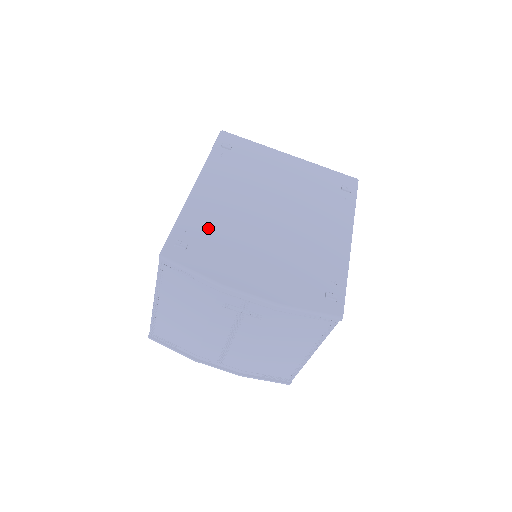
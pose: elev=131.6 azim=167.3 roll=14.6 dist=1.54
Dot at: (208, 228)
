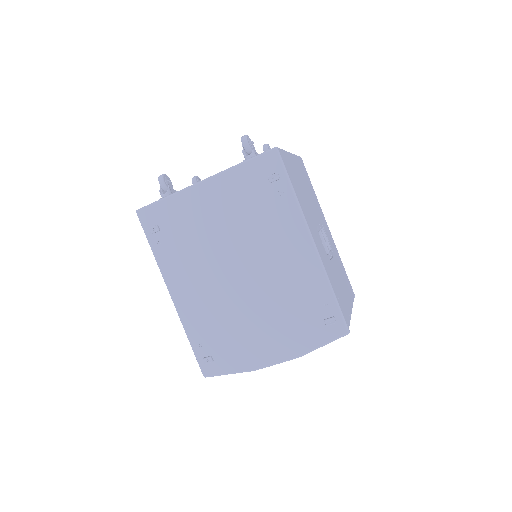
Dot at: (210, 330)
